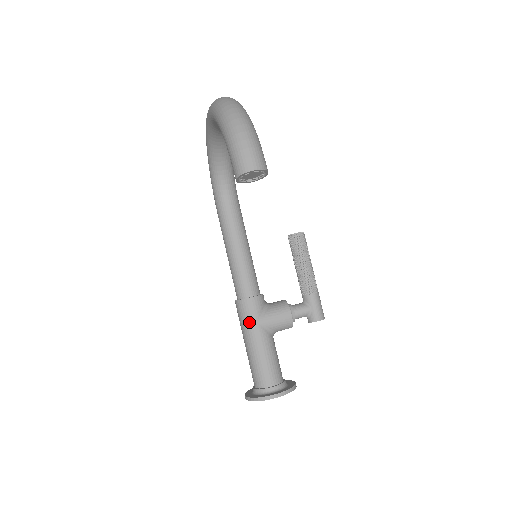
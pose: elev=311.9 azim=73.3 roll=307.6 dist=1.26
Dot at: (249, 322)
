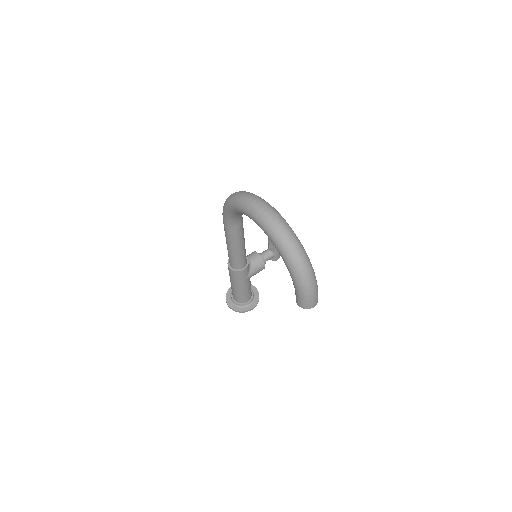
Dot at: (240, 280)
